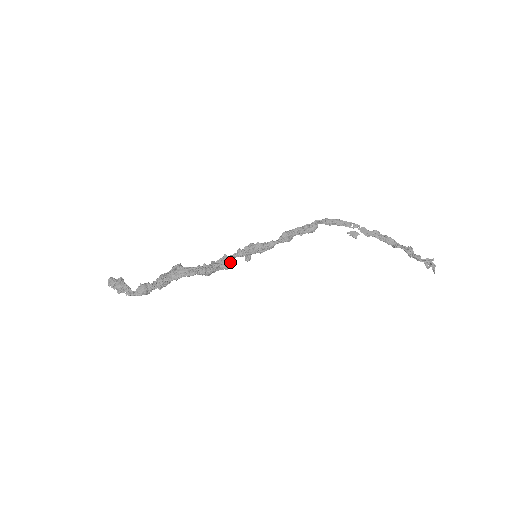
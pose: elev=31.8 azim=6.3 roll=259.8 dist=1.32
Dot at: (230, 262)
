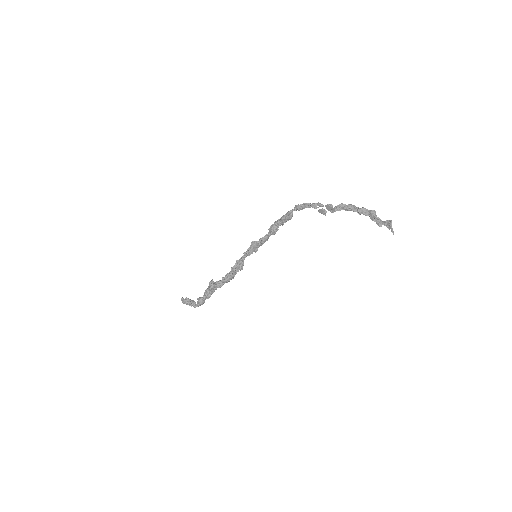
Dot at: (242, 264)
